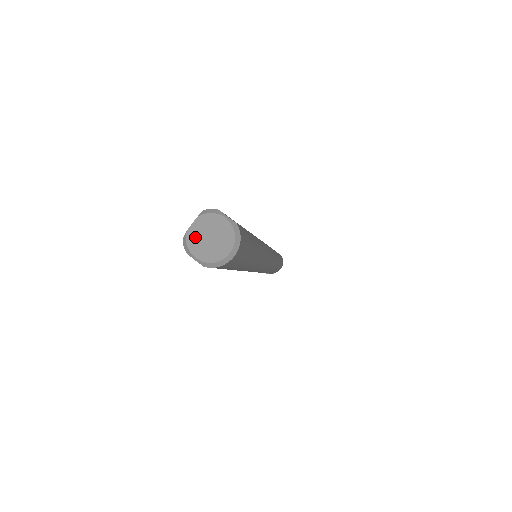
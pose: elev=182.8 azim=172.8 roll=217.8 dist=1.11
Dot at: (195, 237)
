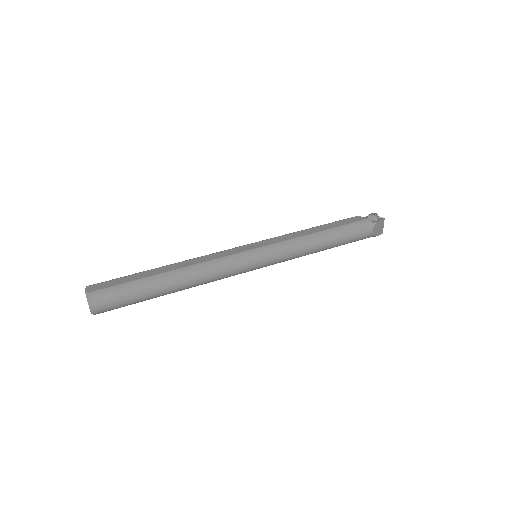
Dot at: occluded
